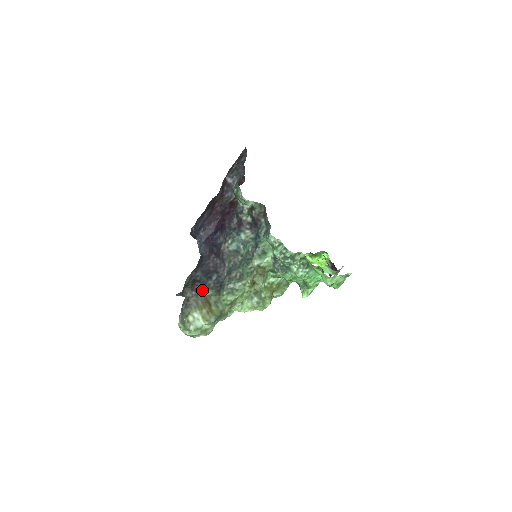
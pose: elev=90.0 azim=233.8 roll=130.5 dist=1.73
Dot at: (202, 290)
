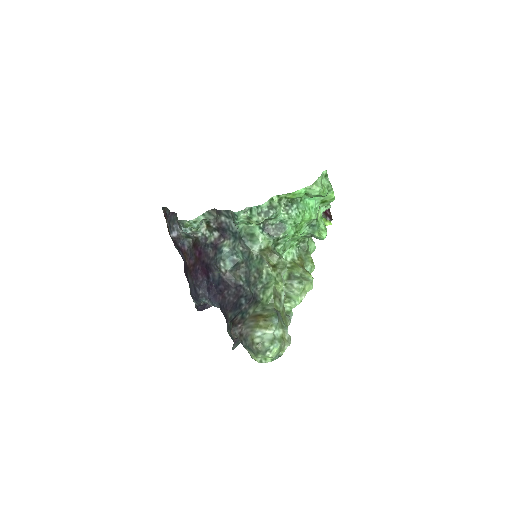
Dot at: (244, 317)
